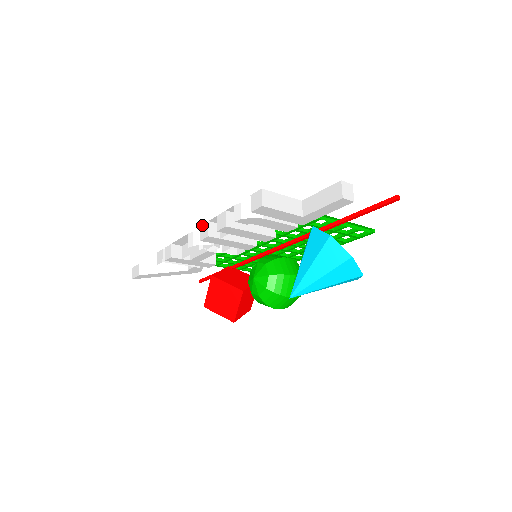
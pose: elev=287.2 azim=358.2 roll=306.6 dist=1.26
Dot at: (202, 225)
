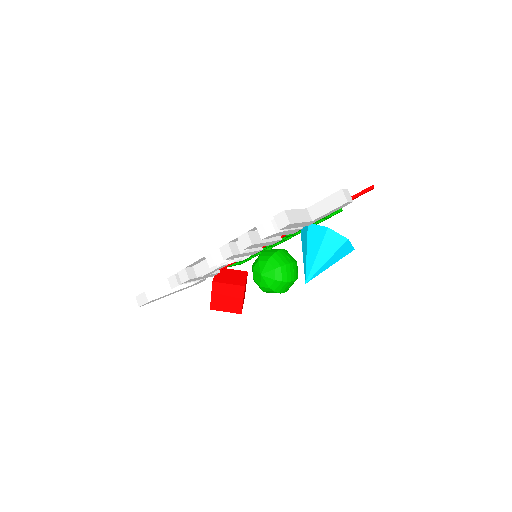
Dot at: (221, 247)
